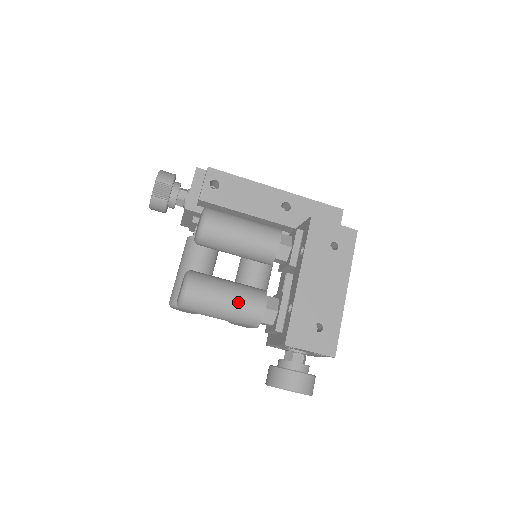
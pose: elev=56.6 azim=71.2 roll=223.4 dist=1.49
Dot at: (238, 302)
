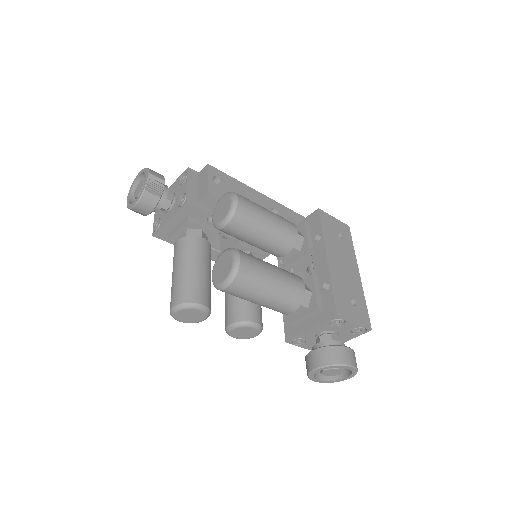
Dot at: (284, 279)
